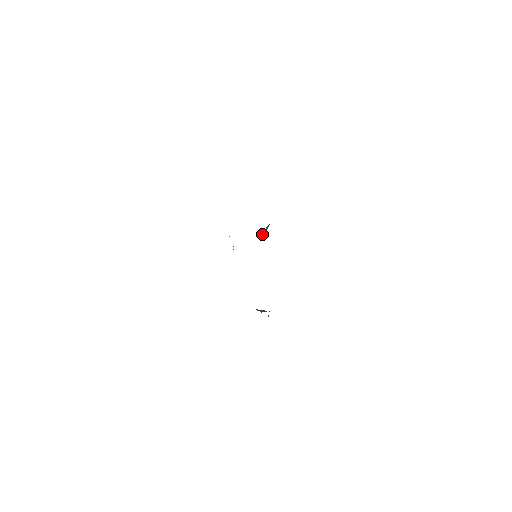
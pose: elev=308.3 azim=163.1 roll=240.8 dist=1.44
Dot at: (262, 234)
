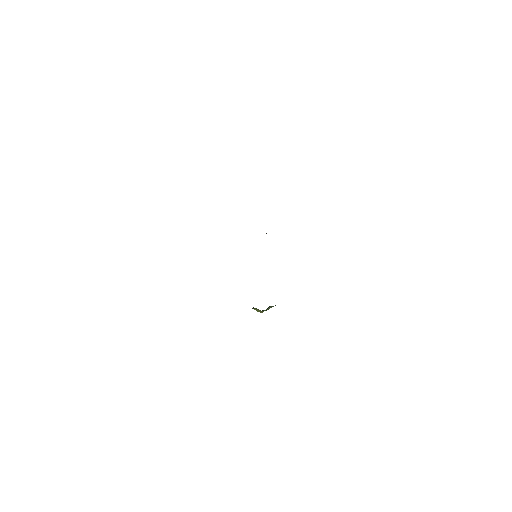
Dot at: occluded
